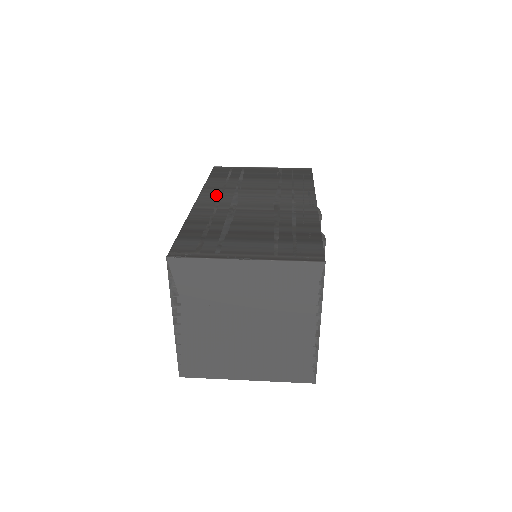
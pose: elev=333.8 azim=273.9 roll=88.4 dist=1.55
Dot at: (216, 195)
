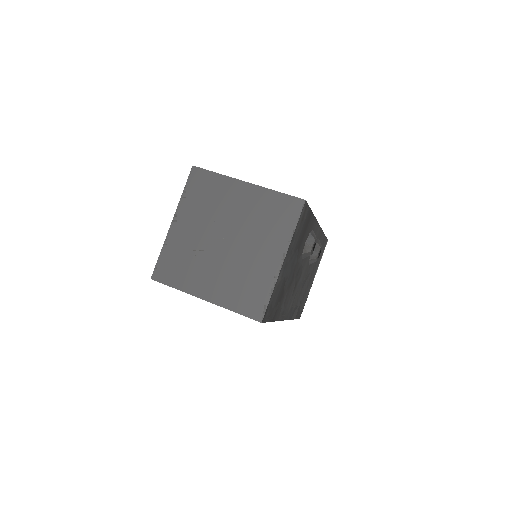
Dot at: occluded
